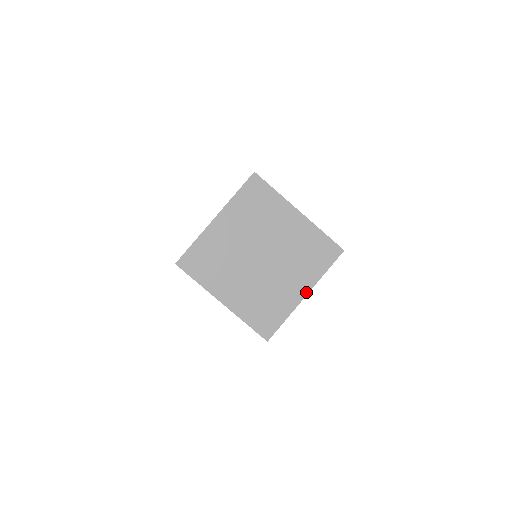
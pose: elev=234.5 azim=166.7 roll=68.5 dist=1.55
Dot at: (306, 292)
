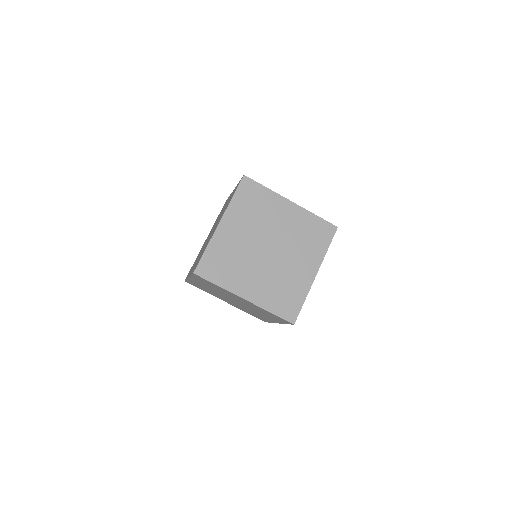
Dot at: (316, 271)
